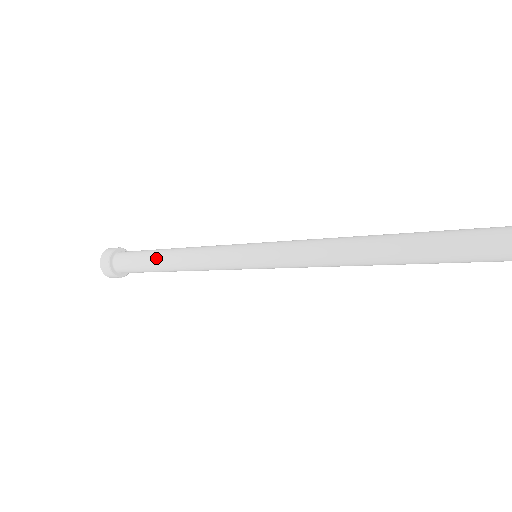
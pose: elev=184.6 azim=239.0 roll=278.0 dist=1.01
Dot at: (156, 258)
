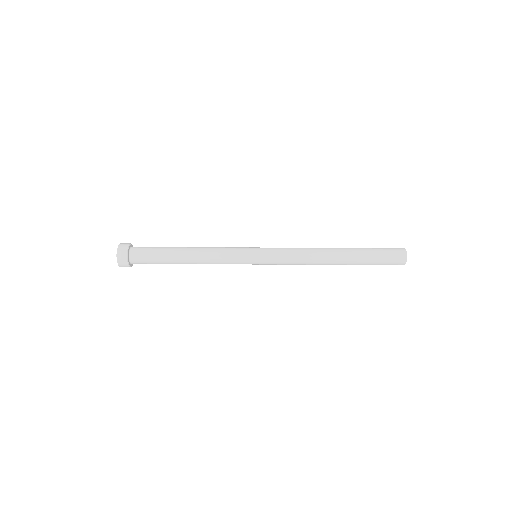
Dot at: (175, 256)
